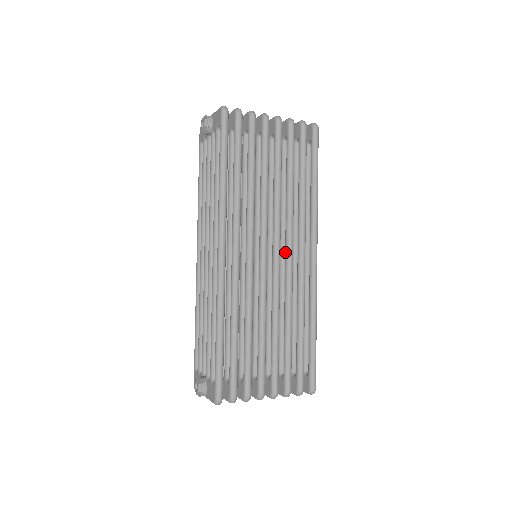
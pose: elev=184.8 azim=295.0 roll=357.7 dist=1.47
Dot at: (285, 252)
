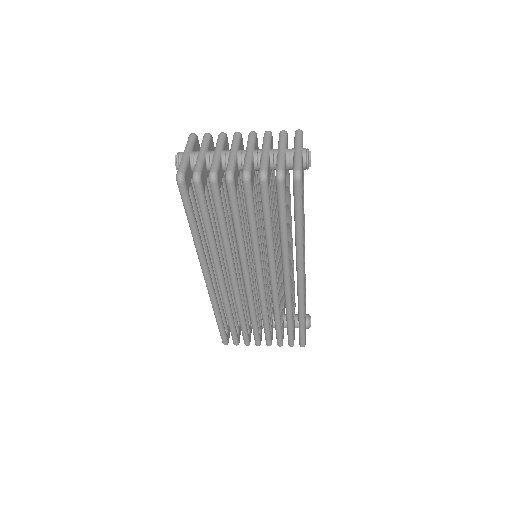
Dot at: occluded
